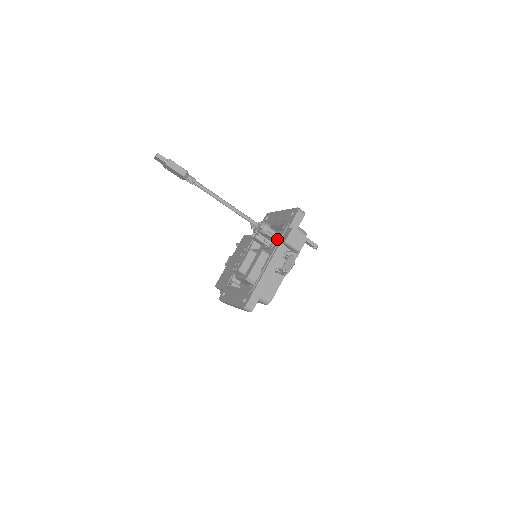
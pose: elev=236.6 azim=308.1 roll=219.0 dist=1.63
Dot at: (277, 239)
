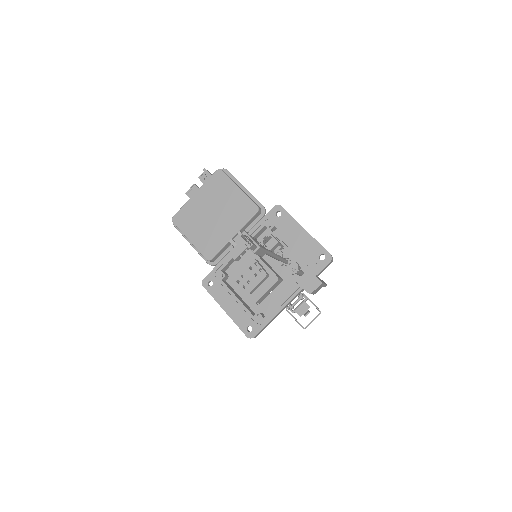
Dot at: occluded
